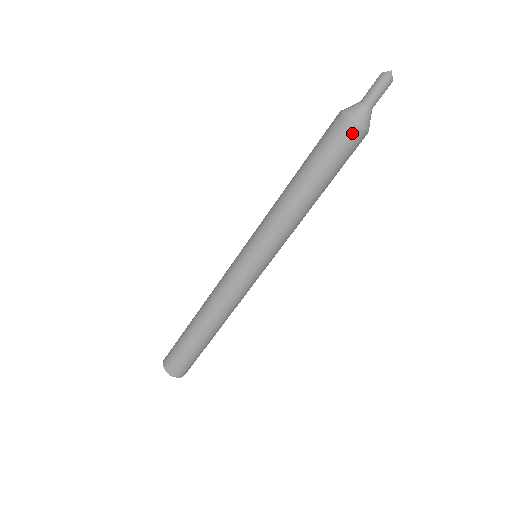
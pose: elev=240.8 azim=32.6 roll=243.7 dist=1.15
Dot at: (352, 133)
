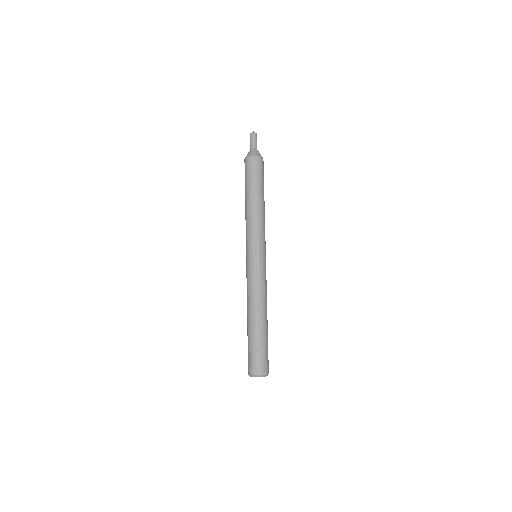
Dot at: (248, 161)
